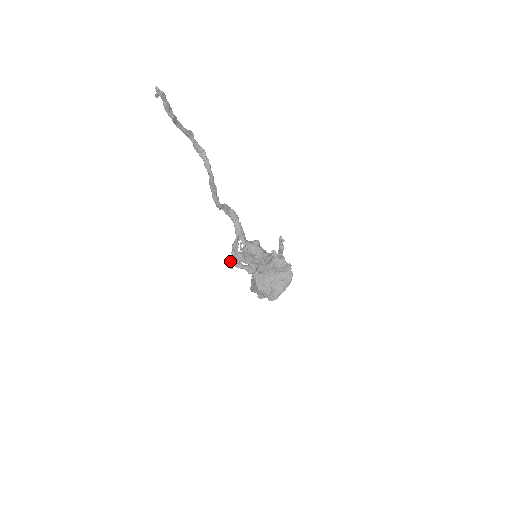
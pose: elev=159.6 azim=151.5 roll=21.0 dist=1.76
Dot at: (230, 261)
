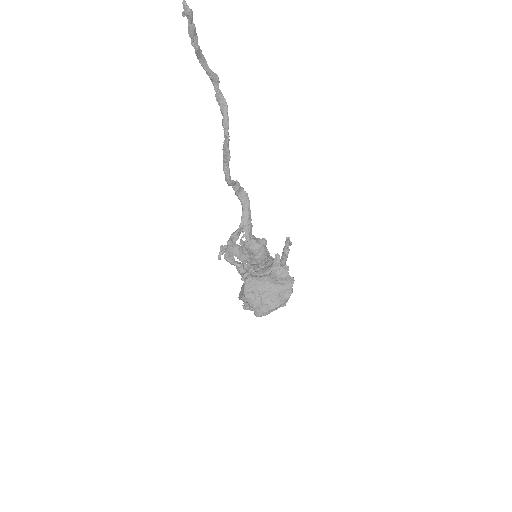
Dot at: (220, 250)
